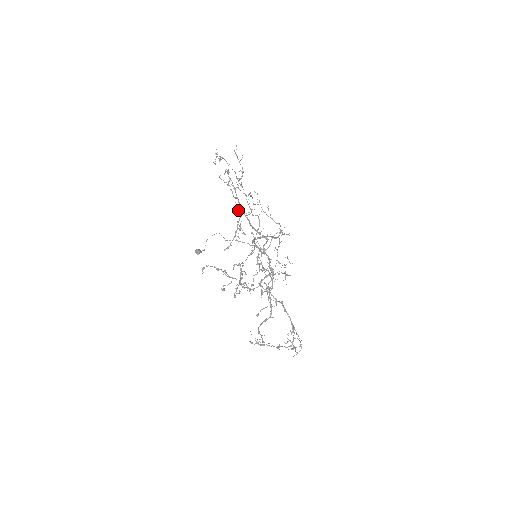
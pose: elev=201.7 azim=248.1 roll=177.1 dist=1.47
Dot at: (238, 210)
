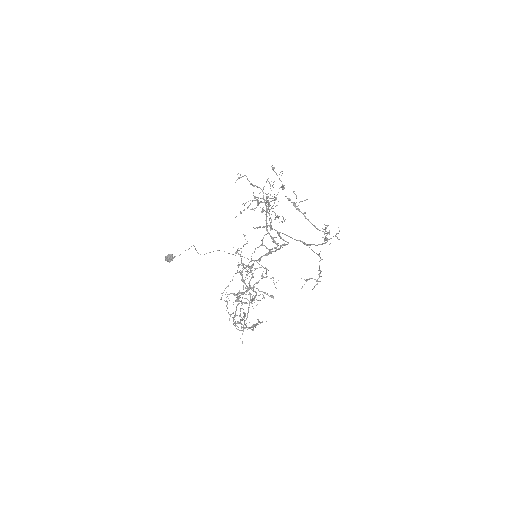
Dot at: (273, 198)
